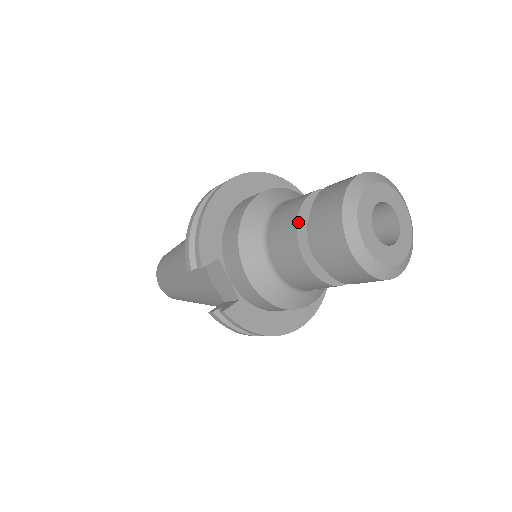
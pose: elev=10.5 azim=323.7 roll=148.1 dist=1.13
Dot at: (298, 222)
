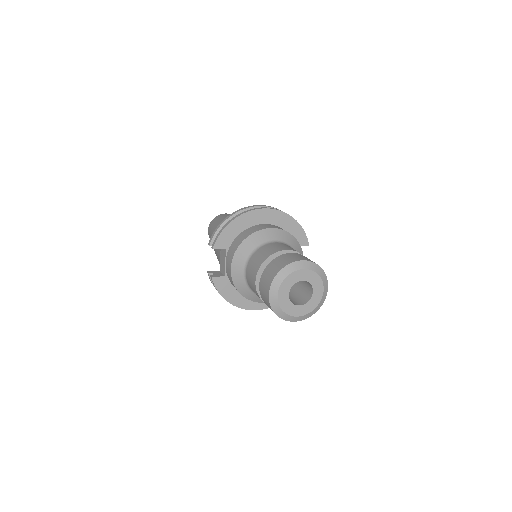
Dot at: (265, 261)
